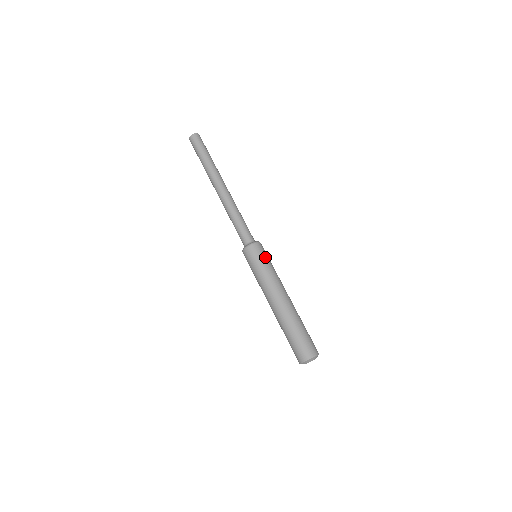
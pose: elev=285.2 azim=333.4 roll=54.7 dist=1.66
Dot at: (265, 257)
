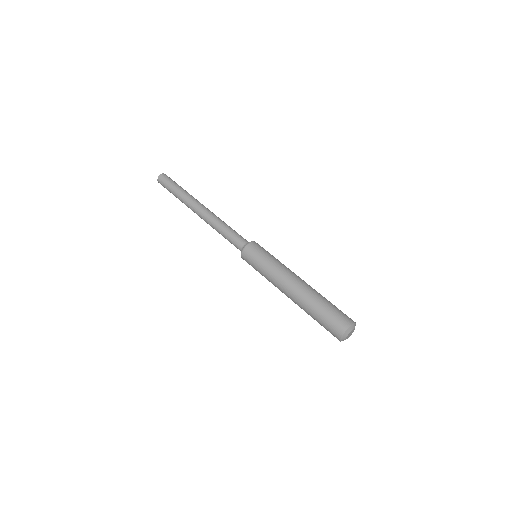
Dot at: (263, 252)
